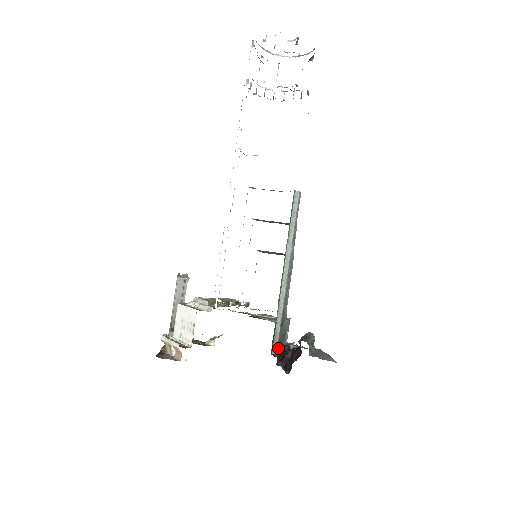
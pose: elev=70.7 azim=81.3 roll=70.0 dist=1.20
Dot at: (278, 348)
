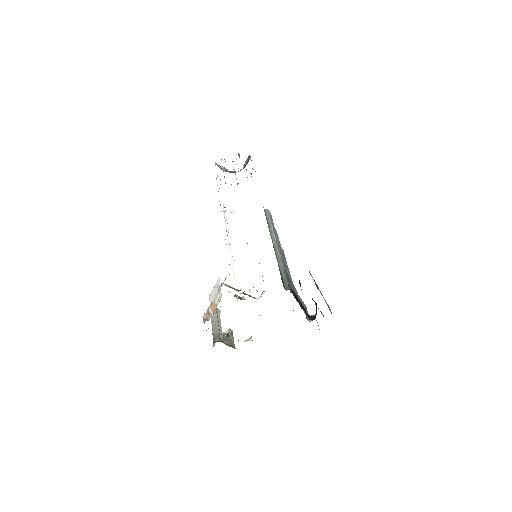
Dot at: (291, 292)
